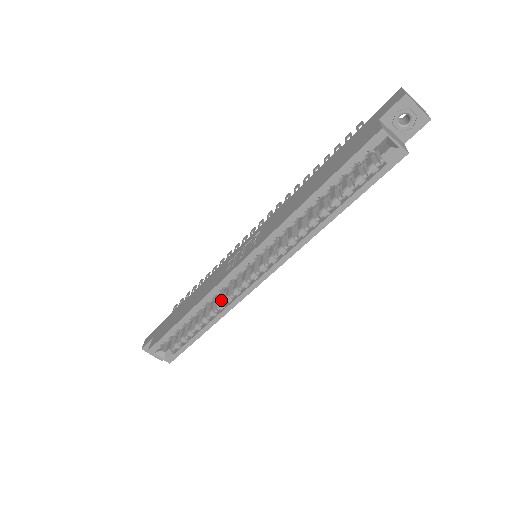
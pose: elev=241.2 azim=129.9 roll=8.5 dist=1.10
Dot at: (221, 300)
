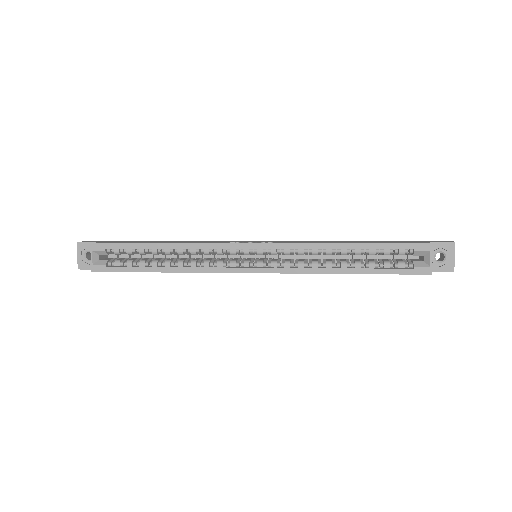
Dot at: (198, 260)
